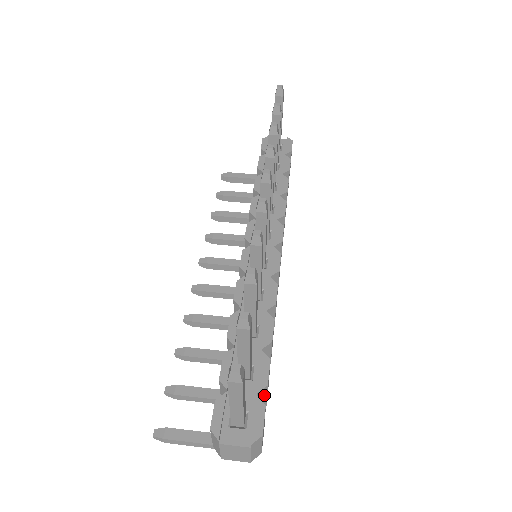
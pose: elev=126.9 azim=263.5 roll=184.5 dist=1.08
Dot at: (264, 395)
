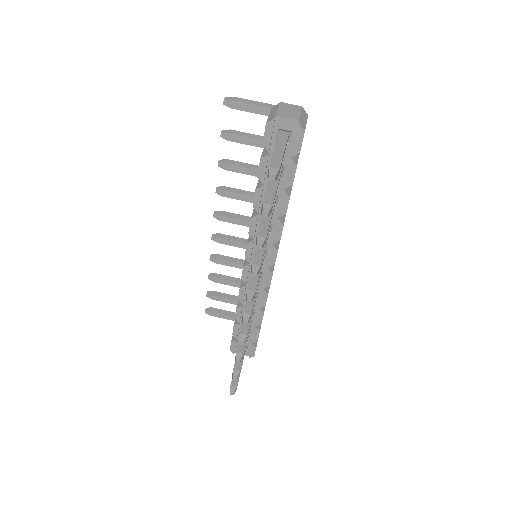
Dot at: occluded
